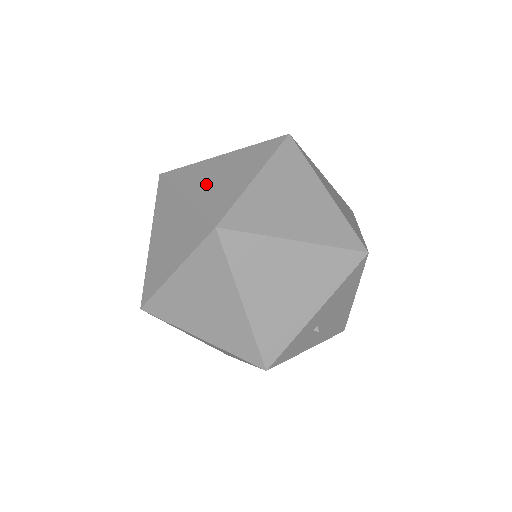
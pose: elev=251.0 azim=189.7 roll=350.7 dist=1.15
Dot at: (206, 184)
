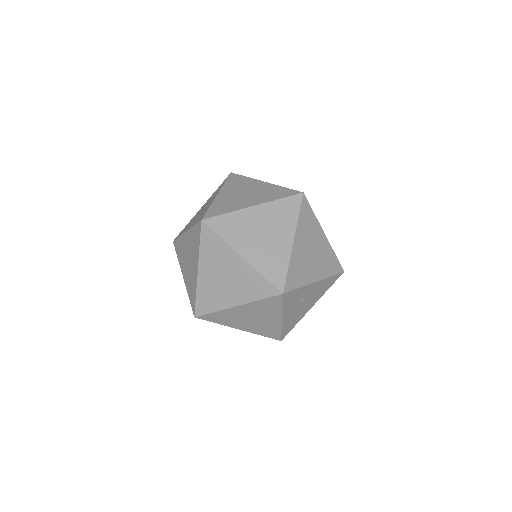
Dot at: occluded
